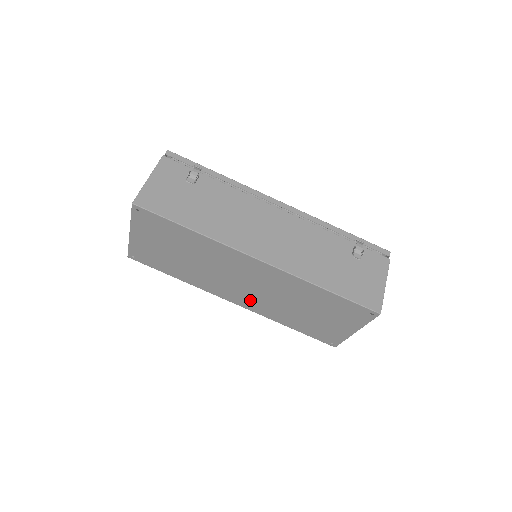
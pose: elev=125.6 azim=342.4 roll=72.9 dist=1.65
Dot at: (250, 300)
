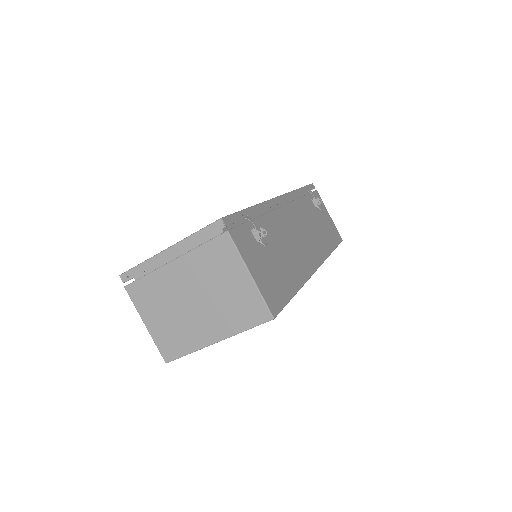
Dot at: occluded
